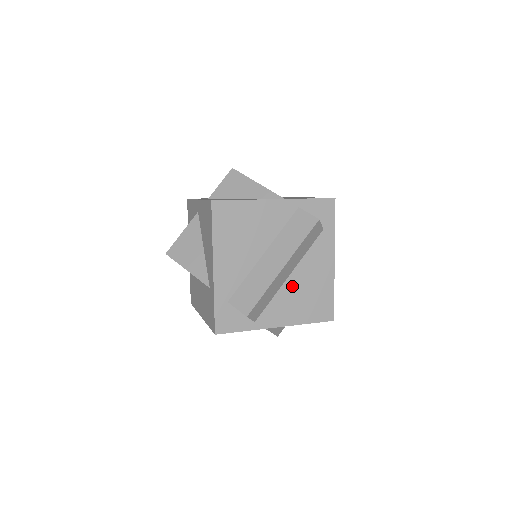
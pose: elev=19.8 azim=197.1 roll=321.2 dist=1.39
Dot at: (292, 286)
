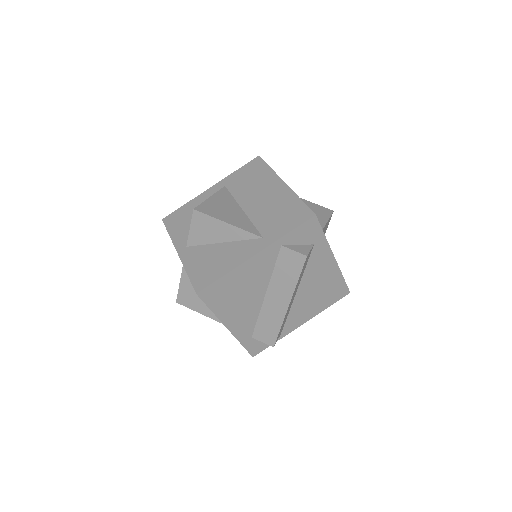
Dot at: (302, 296)
